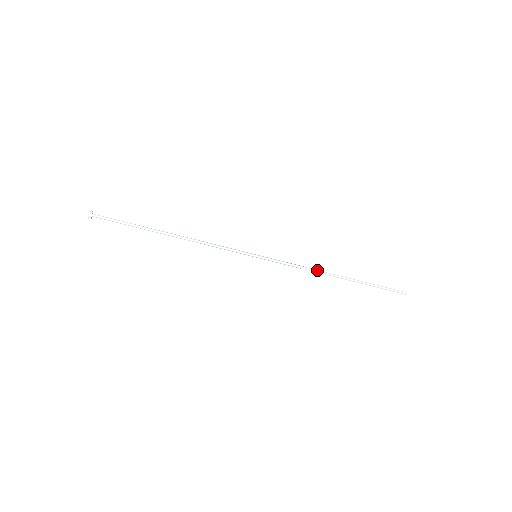
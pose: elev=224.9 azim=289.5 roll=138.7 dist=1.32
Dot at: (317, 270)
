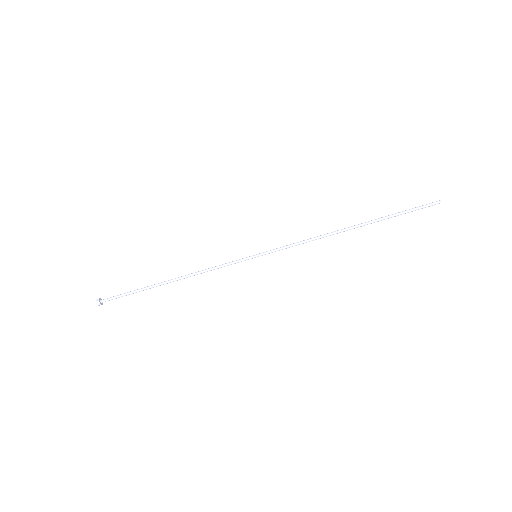
Dot at: (324, 234)
